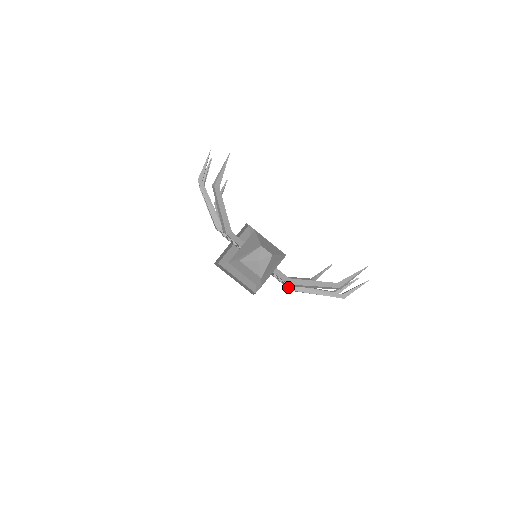
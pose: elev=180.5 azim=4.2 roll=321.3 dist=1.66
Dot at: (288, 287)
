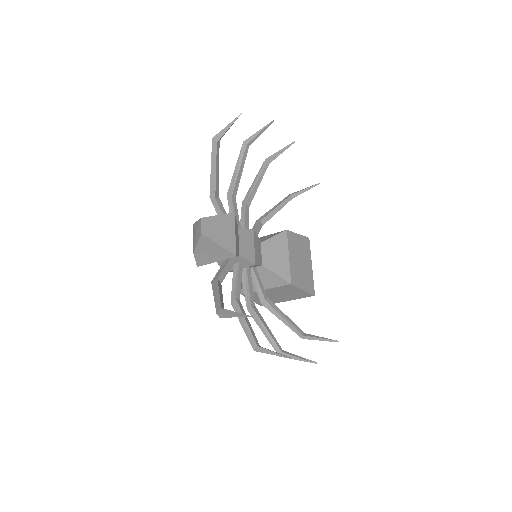
Dot at: (248, 304)
